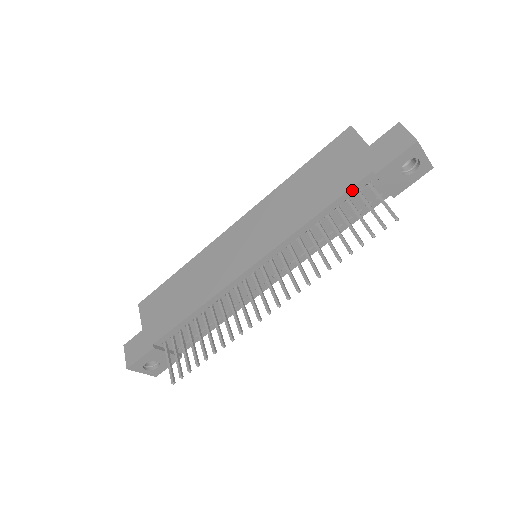
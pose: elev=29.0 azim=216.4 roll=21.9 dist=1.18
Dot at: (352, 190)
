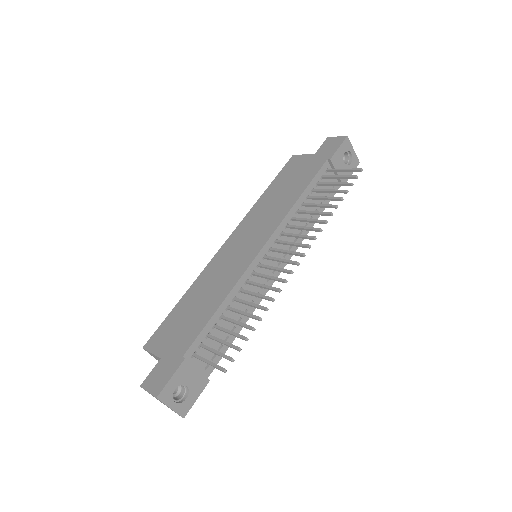
Dot at: (318, 175)
